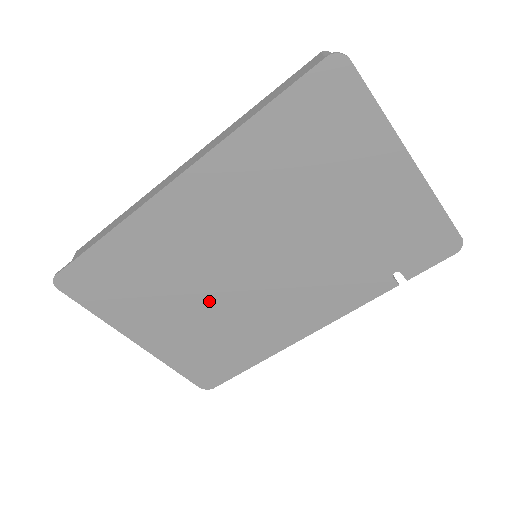
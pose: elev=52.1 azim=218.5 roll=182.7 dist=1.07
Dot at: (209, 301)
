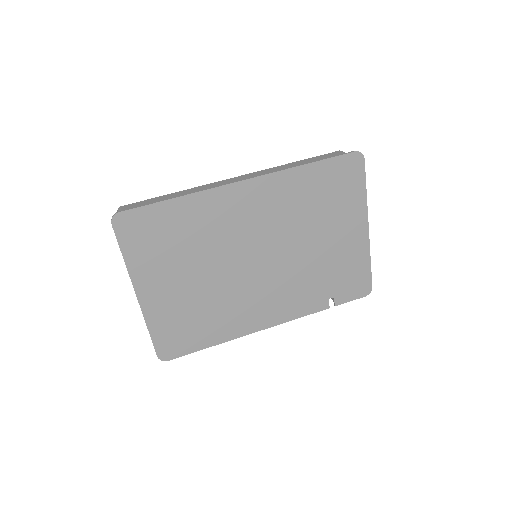
Dot at: (213, 277)
